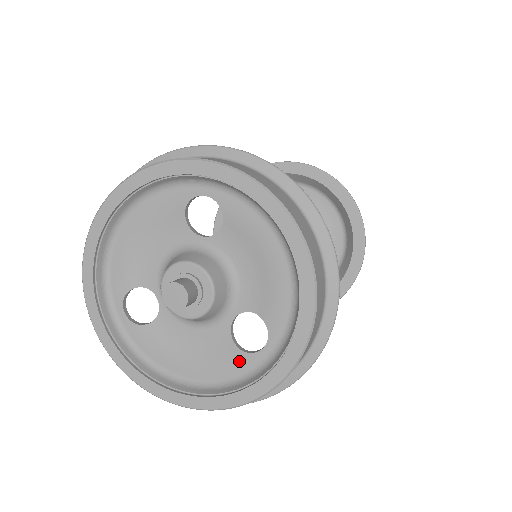
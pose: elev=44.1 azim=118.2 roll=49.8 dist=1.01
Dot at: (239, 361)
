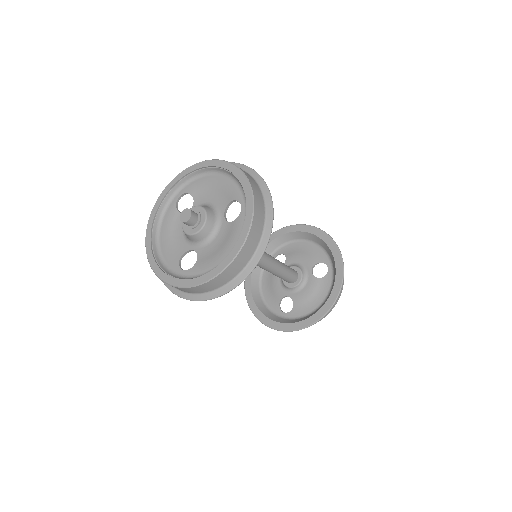
Dot at: (238, 223)
